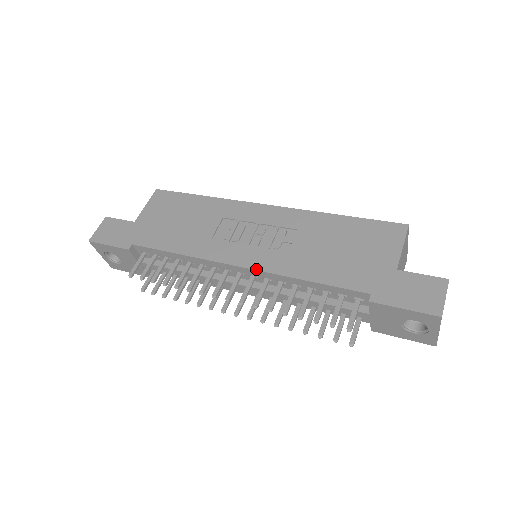
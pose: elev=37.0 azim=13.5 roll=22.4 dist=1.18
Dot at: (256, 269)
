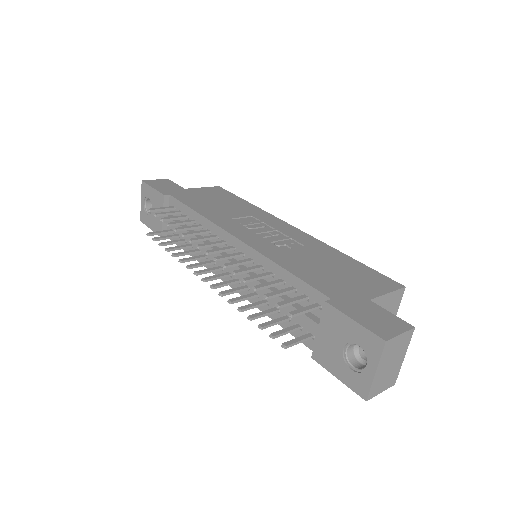
Dot at: (248, 244)
